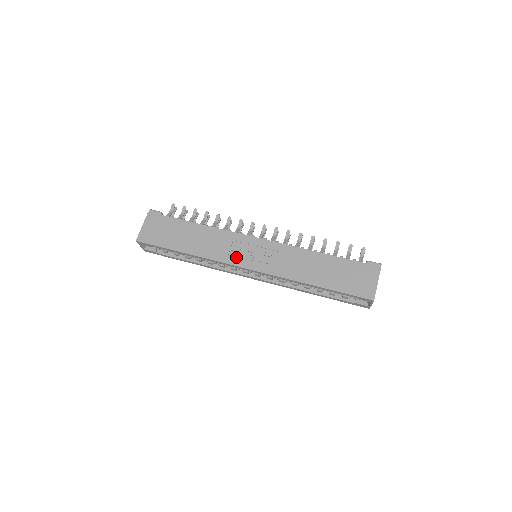
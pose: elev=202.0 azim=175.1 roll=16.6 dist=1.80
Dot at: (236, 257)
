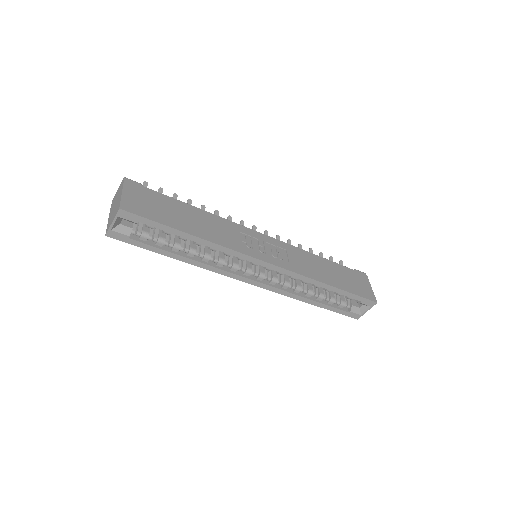
Dot at: (250, 248)
